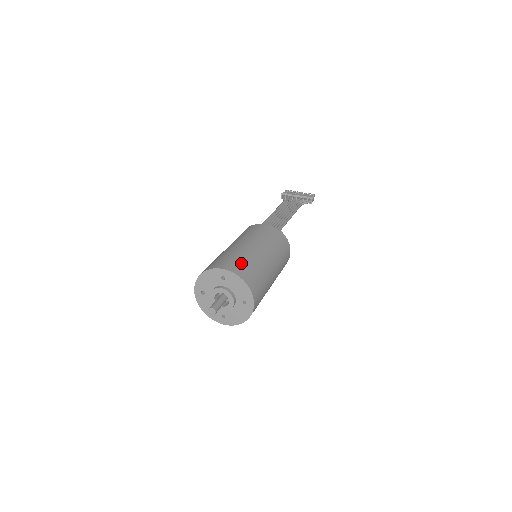
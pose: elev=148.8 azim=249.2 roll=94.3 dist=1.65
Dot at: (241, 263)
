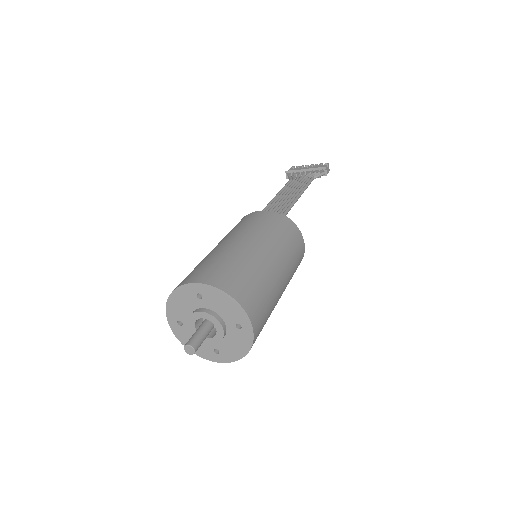
Dot at: (223, 269)
